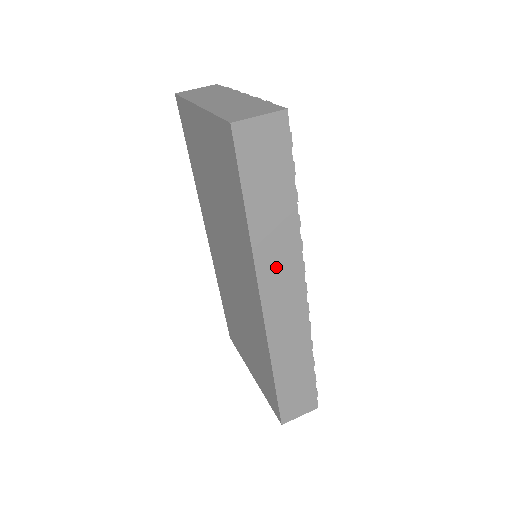
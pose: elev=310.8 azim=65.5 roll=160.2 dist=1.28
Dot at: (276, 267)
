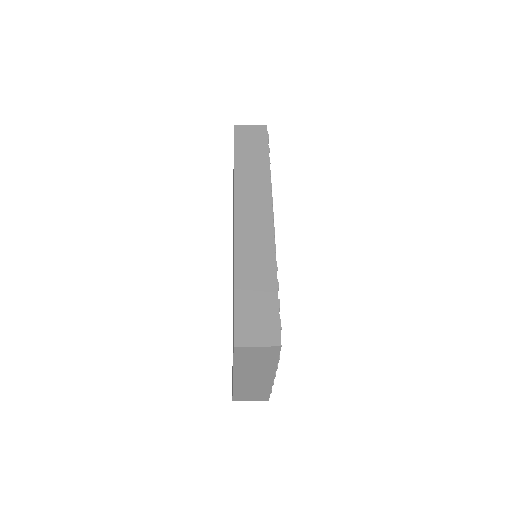
Dot at: (250, 194)
